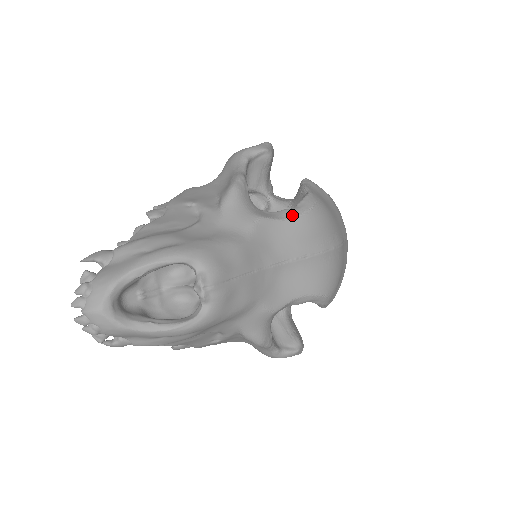
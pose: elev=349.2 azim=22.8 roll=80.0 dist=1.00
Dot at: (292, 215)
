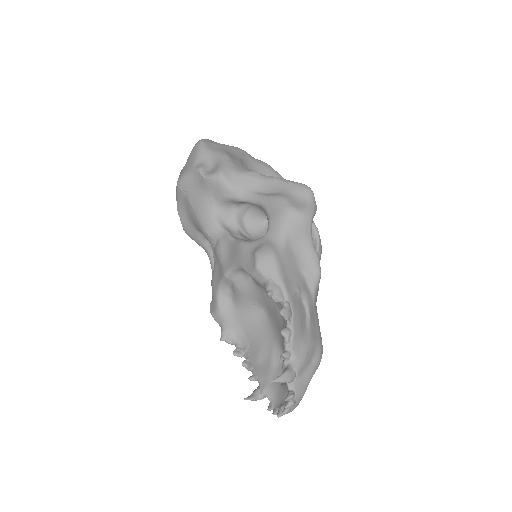
Dot at: occluded
